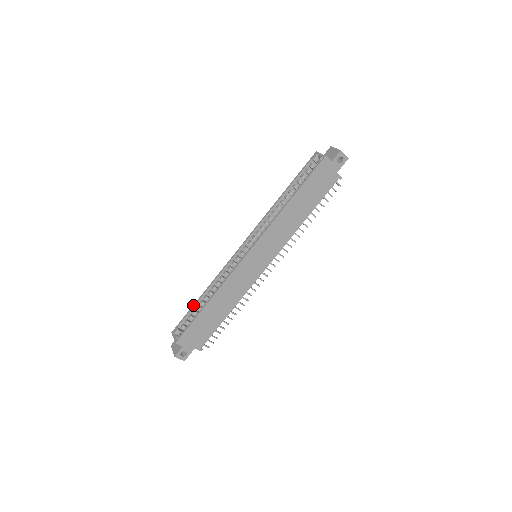
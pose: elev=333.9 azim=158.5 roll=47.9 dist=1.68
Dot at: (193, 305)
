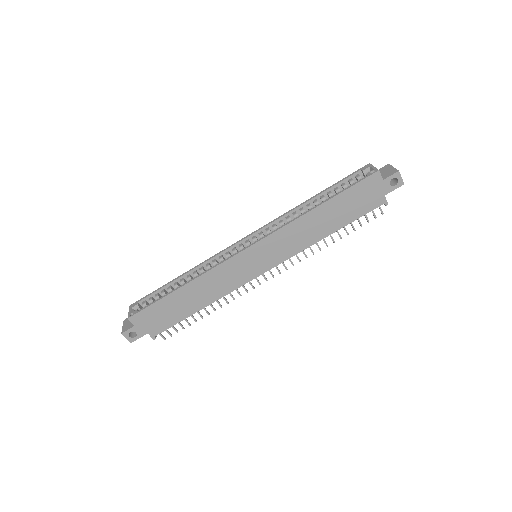
Dot at: (165, 284)
